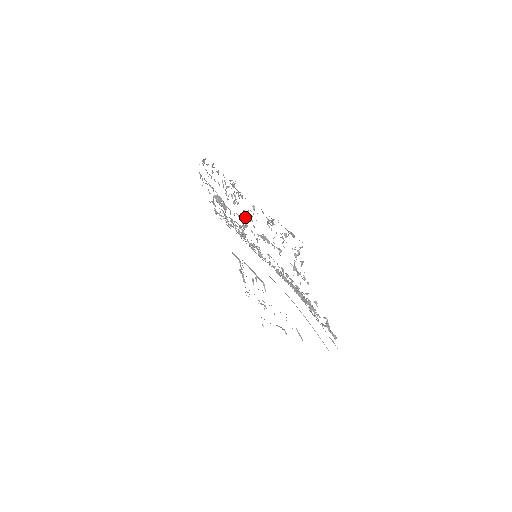
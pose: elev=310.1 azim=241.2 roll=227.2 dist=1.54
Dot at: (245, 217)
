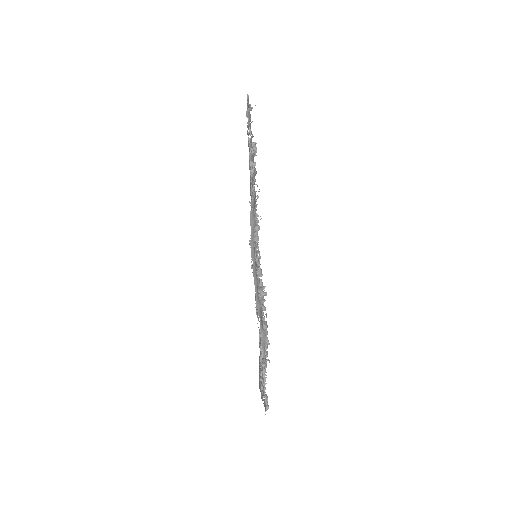
Dot at: (254, 236)
